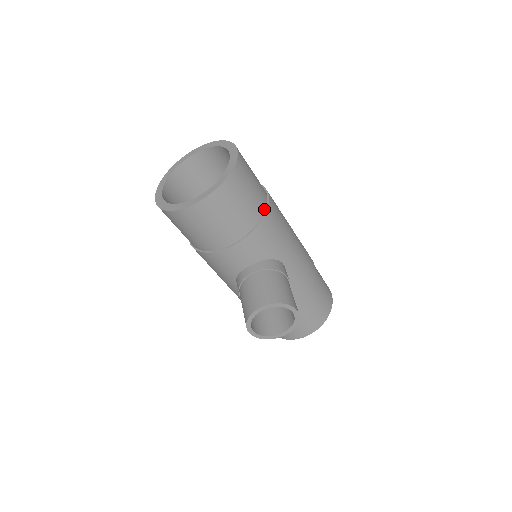
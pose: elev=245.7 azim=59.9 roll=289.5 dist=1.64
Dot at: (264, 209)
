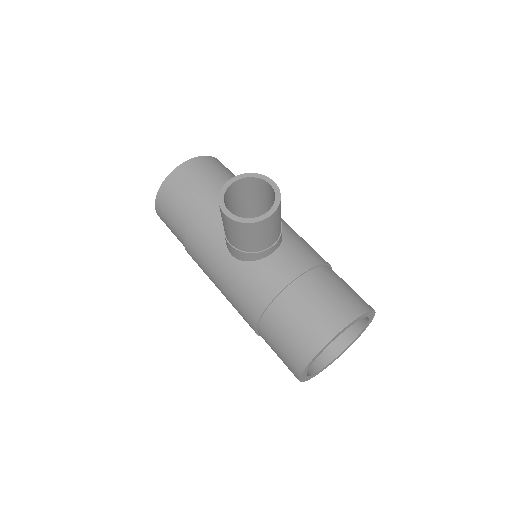
Dot at: occluded
